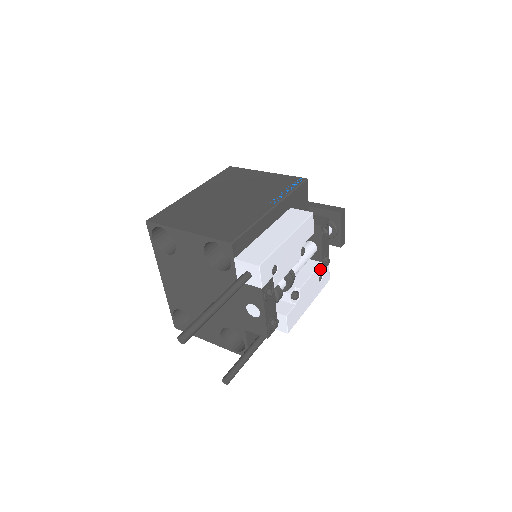
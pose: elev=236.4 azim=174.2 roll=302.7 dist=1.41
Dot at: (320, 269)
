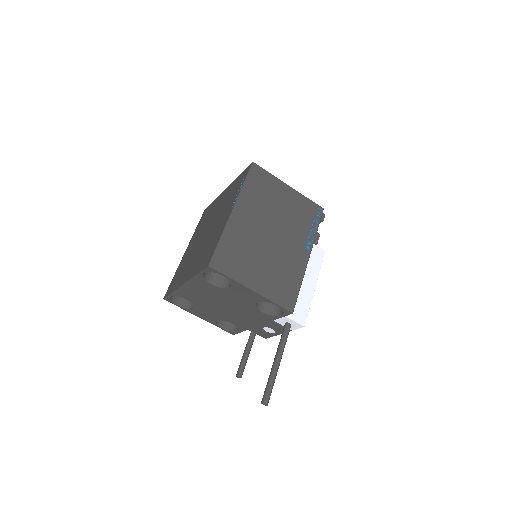
Dot at: occluded
